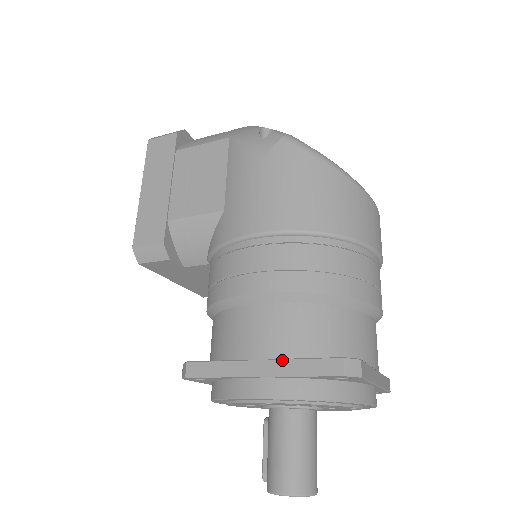
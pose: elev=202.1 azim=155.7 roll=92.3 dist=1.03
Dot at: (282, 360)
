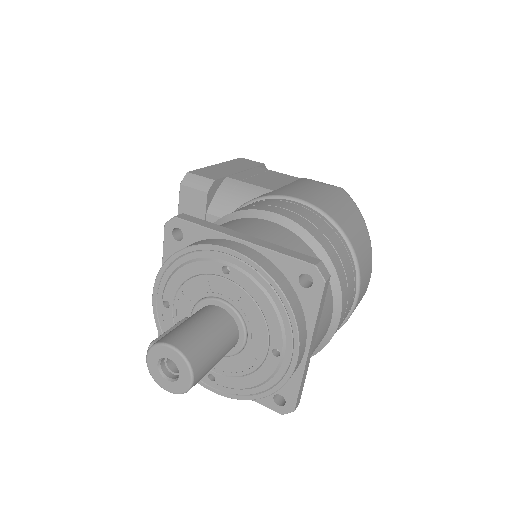
Dot at: (268, 242)
